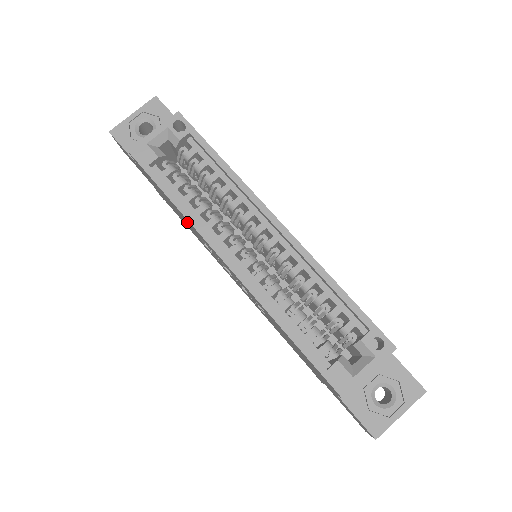
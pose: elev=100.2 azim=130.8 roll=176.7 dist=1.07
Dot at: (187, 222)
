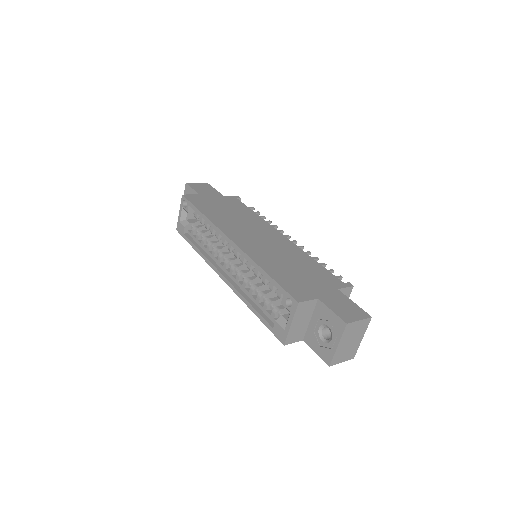
Dot at: occluded
